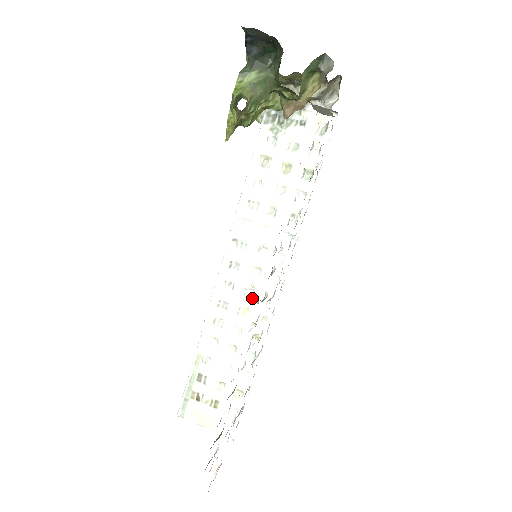
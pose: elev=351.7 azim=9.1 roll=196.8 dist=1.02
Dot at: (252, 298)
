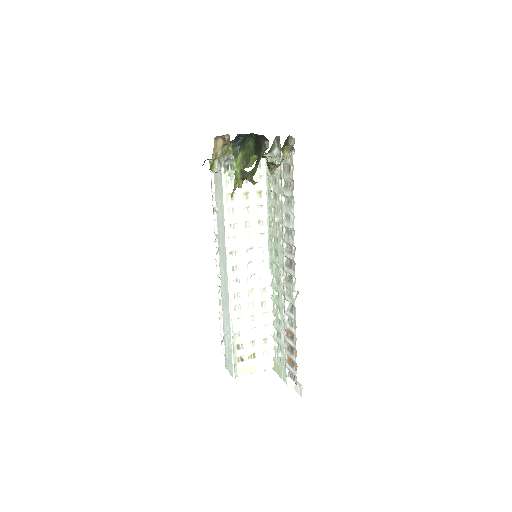
Dot at: (253, 282)
